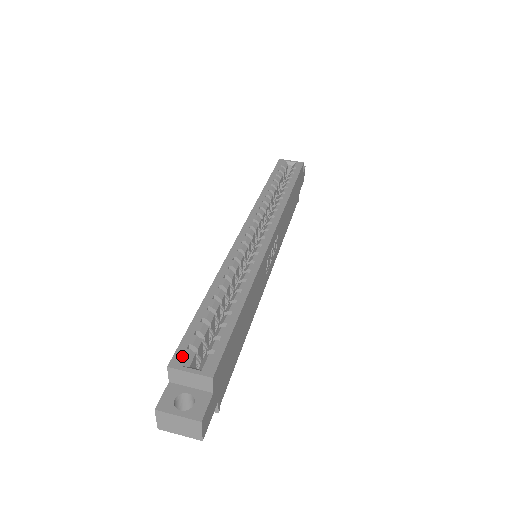
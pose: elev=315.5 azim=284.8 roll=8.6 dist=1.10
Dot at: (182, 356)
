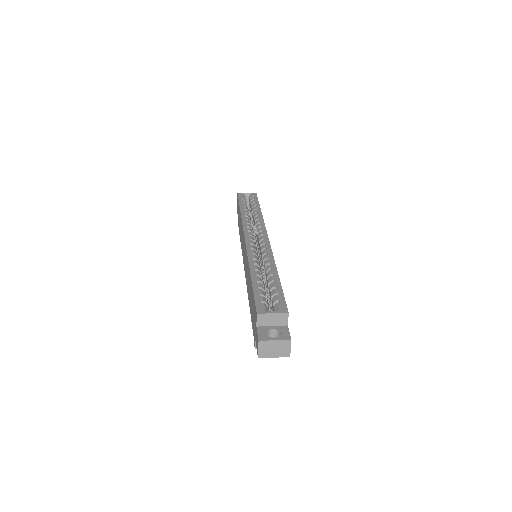
Dot at: (262, 307)
